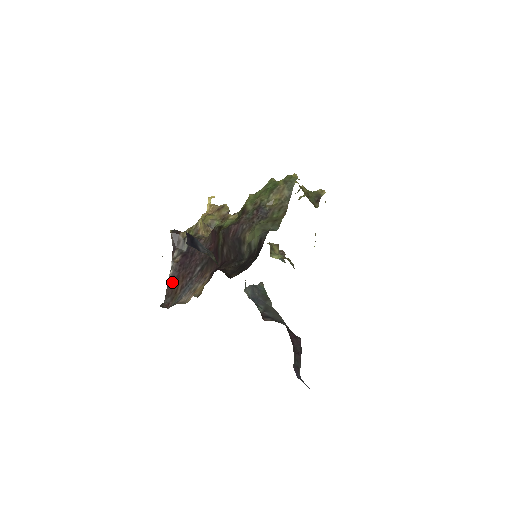
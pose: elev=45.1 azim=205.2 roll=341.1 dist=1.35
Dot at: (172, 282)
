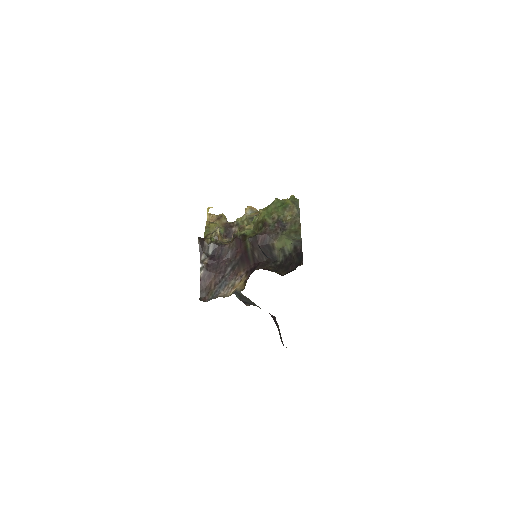
Dot at: (205, 280)
